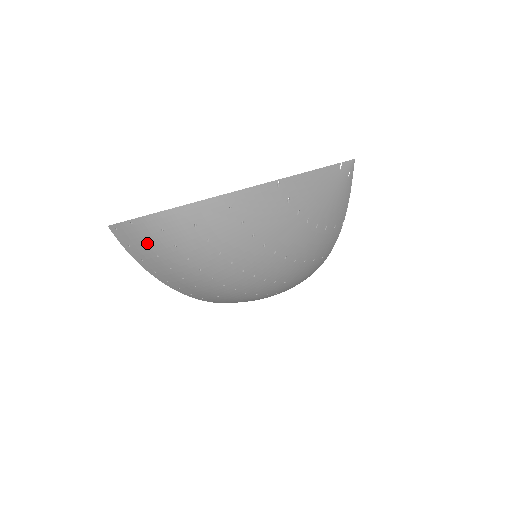
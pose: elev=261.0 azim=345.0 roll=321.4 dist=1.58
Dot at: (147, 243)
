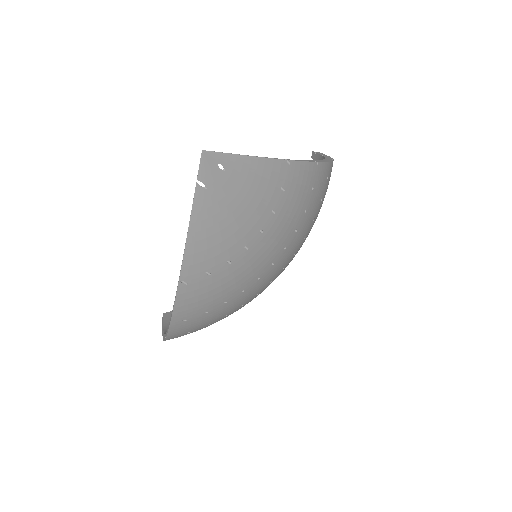
Dot at: occluded
